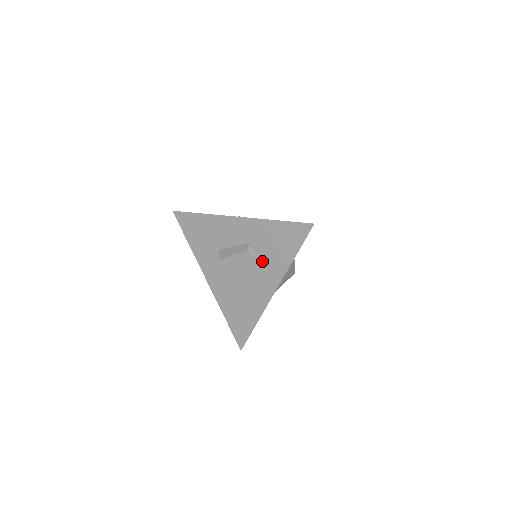
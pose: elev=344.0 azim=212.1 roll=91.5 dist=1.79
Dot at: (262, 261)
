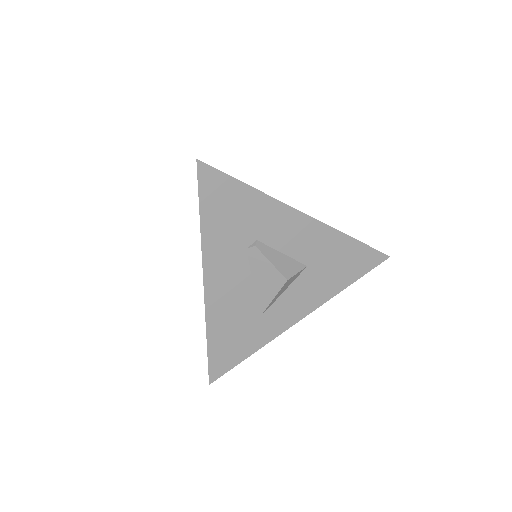
Dot at: occluded
